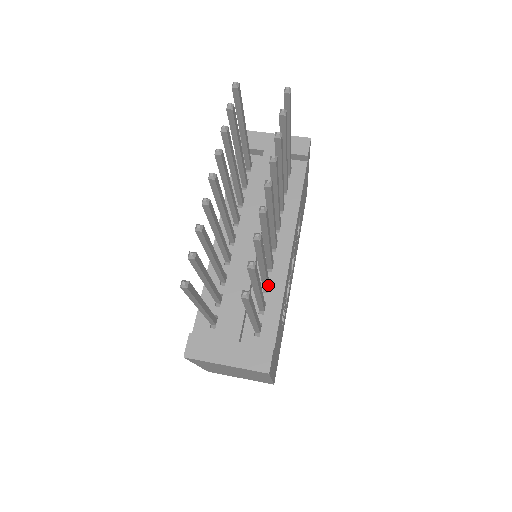
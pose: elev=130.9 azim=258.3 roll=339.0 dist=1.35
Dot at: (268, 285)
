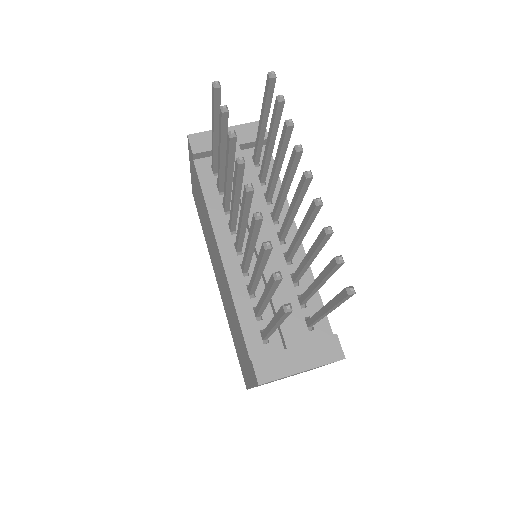
Dot at: occluded
